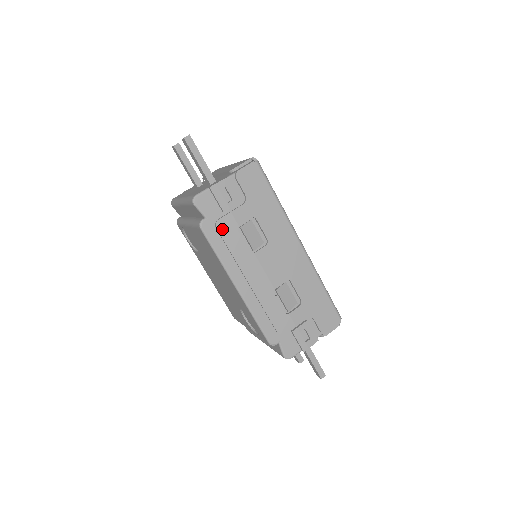
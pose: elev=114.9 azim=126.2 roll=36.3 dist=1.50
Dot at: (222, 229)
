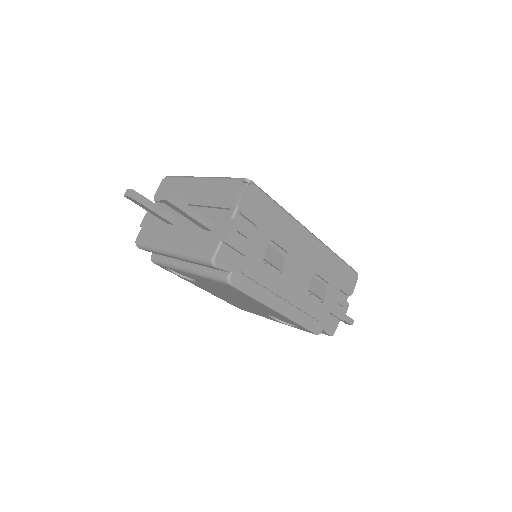
Dot at: (250, 272)
